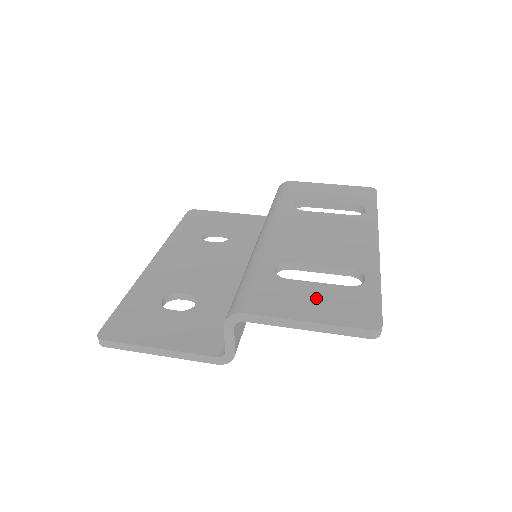
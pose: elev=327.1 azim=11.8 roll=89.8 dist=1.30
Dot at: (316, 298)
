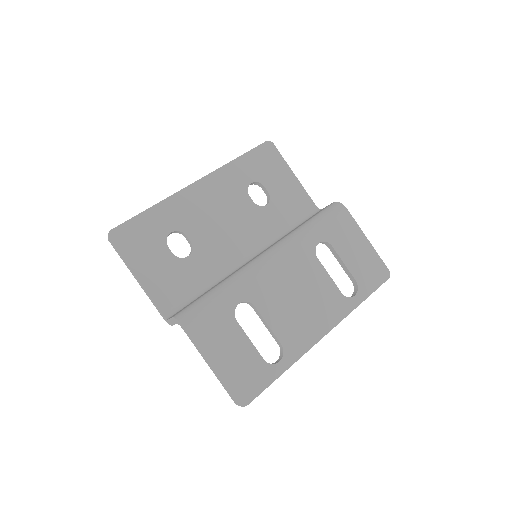
Dot at: (235, 353)
